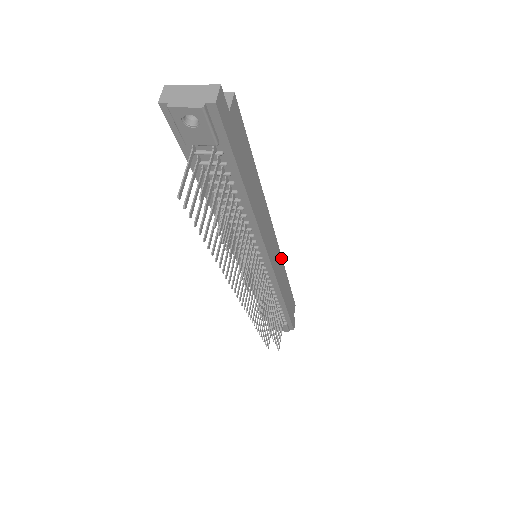
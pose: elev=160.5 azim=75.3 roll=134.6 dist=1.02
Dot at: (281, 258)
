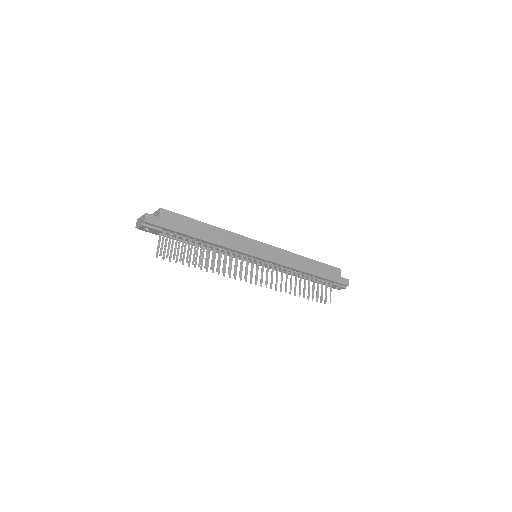
Dot at: (281, 250)
